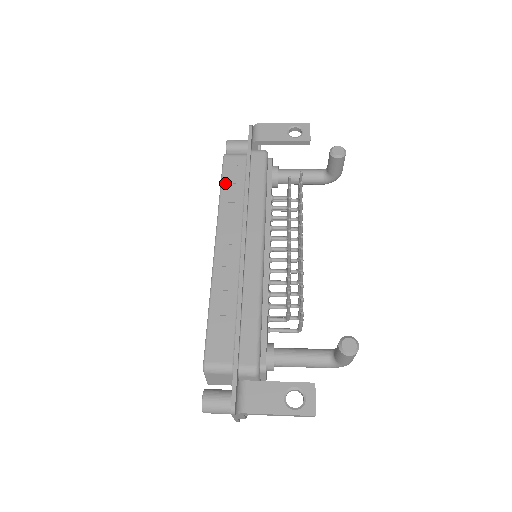
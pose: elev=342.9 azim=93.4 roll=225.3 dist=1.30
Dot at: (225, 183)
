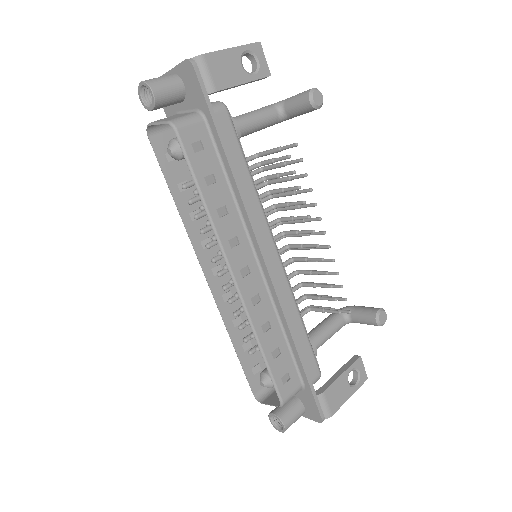
Dot at: (201, 179)
